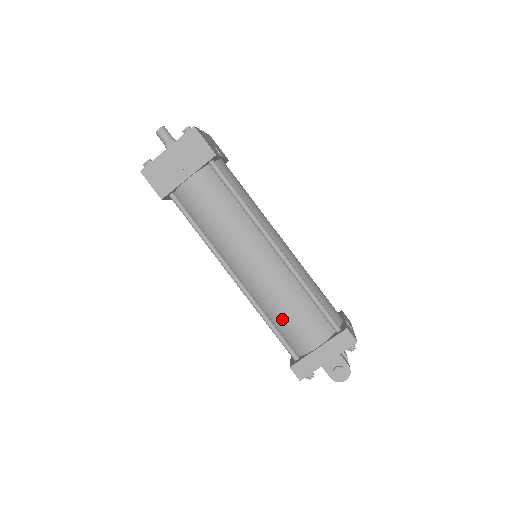
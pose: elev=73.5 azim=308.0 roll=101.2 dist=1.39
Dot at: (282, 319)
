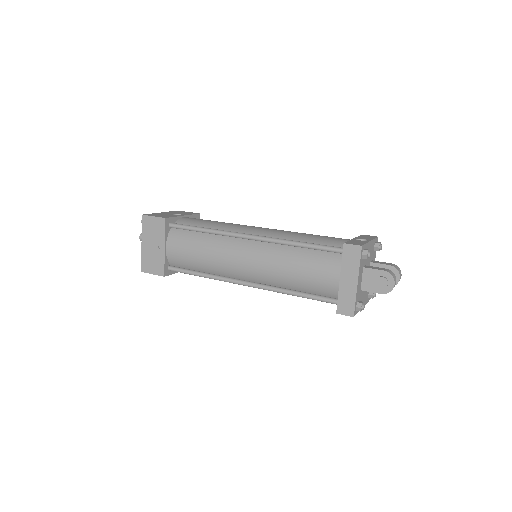
Dot at: (298, 282)
